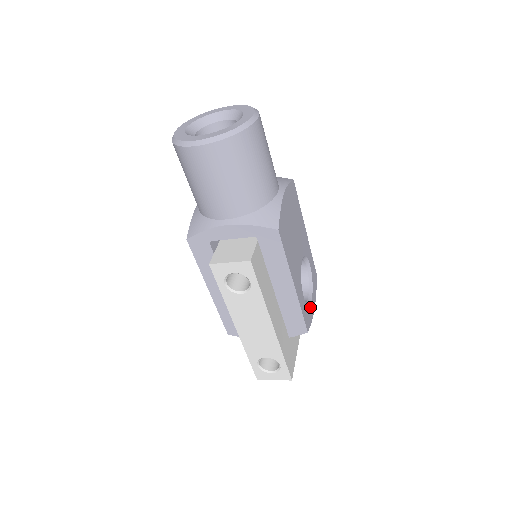
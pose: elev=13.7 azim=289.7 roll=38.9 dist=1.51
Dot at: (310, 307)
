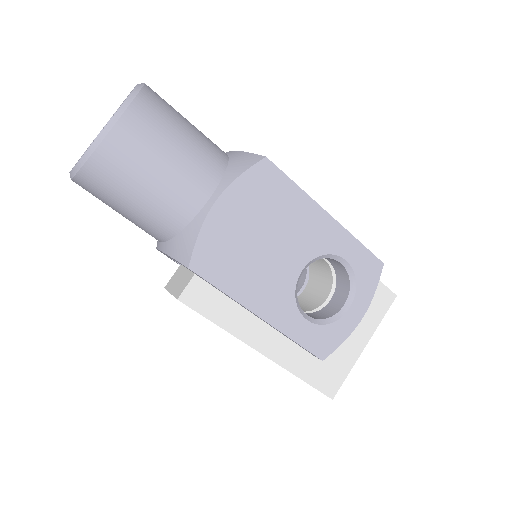
Dot at: (340, 322)
